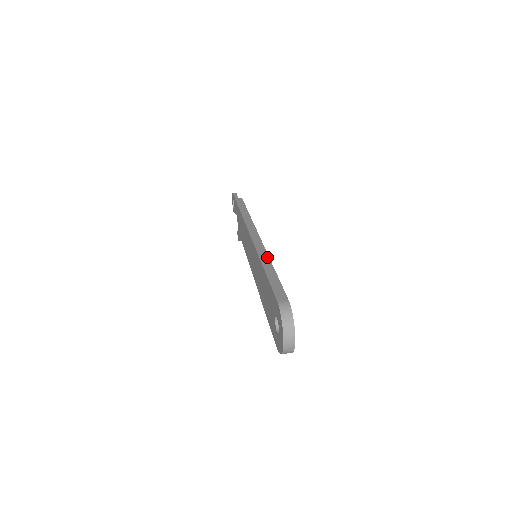
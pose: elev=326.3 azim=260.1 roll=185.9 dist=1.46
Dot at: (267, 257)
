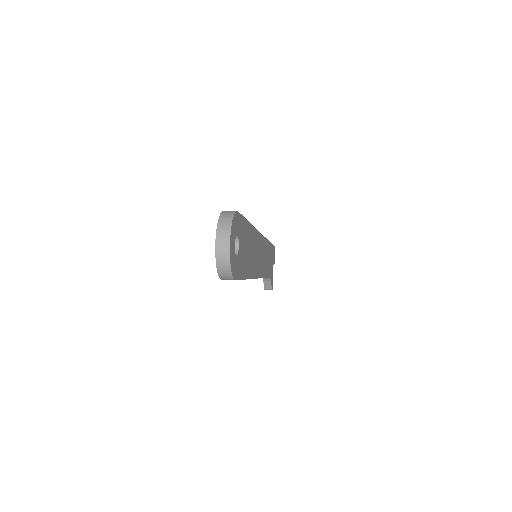
Dot at: occluded
